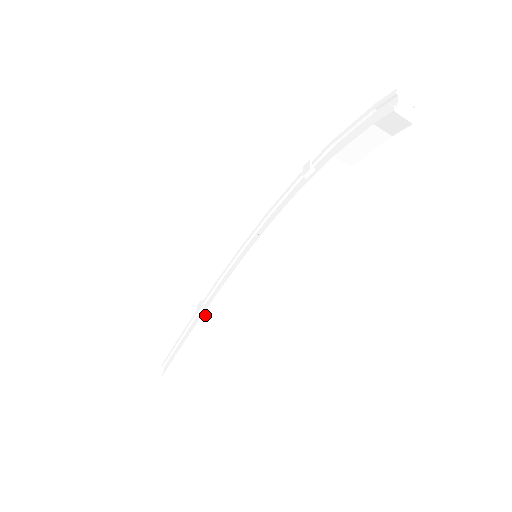
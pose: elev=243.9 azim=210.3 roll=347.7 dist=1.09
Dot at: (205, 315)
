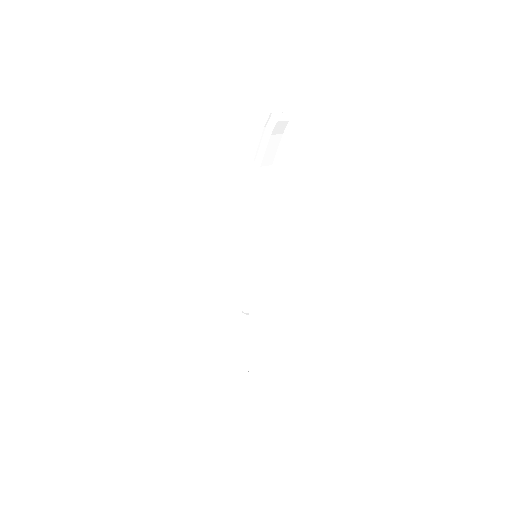
Dot at: (253, 317)
